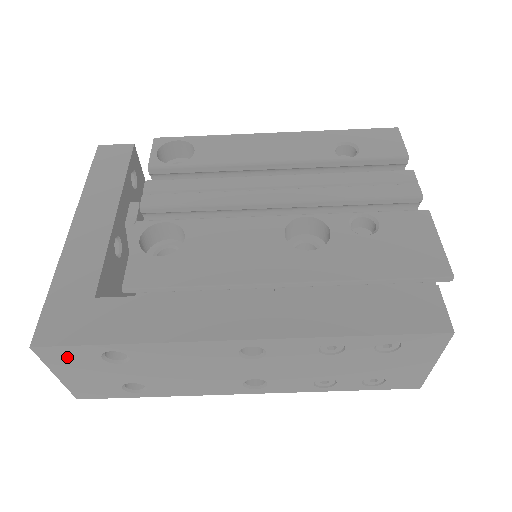
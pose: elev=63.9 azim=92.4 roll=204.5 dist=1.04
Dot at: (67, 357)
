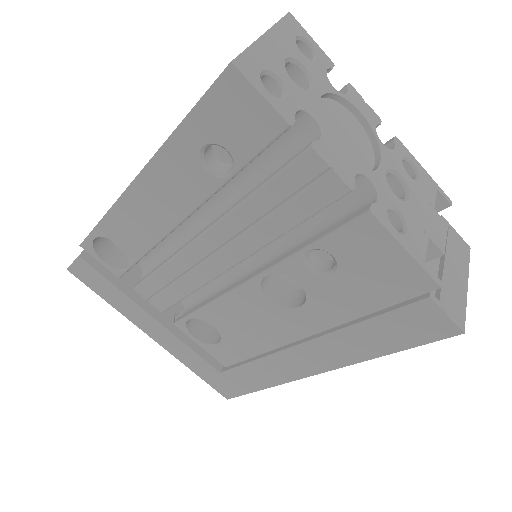
Dot at: occluded
